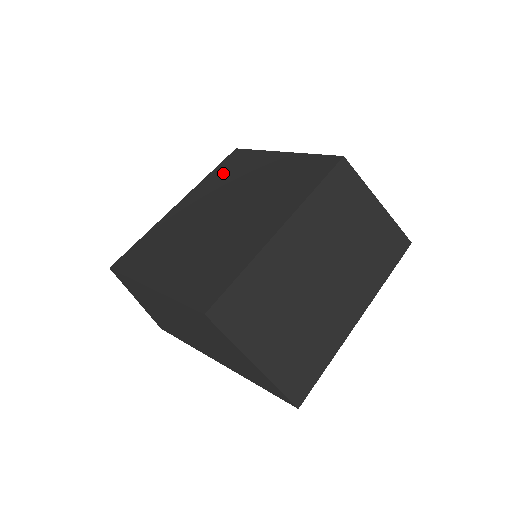
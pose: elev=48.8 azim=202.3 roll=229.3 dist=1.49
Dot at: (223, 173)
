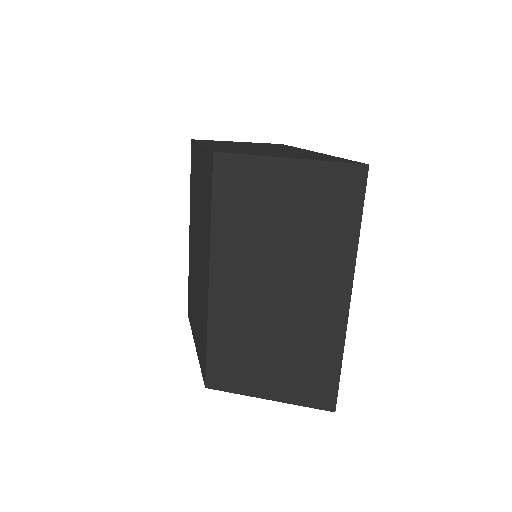
Dot at: (192, 185)
